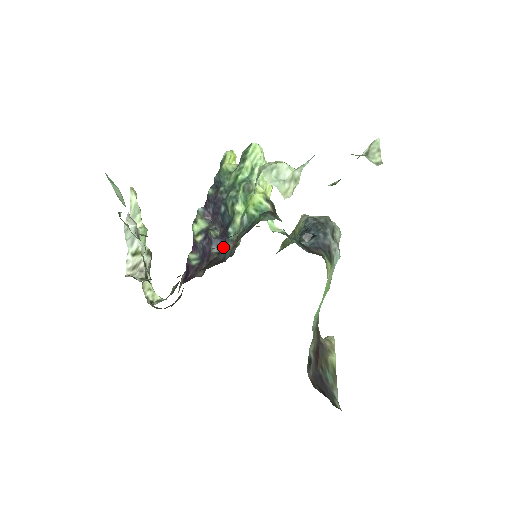
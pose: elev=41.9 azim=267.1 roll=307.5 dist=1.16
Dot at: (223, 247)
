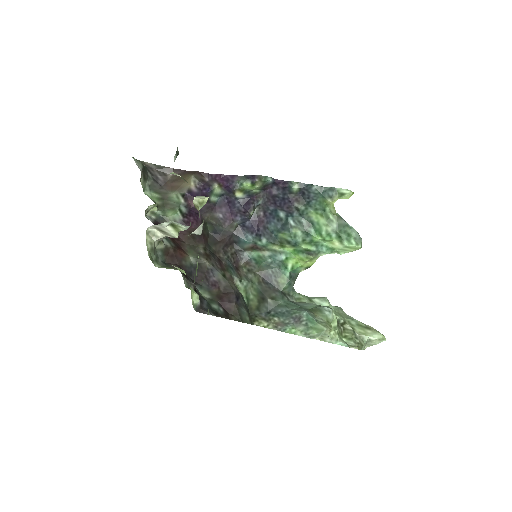
Dot at: (245, 232)
